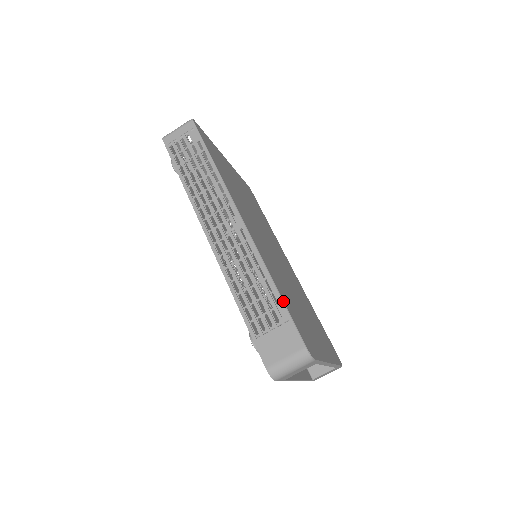
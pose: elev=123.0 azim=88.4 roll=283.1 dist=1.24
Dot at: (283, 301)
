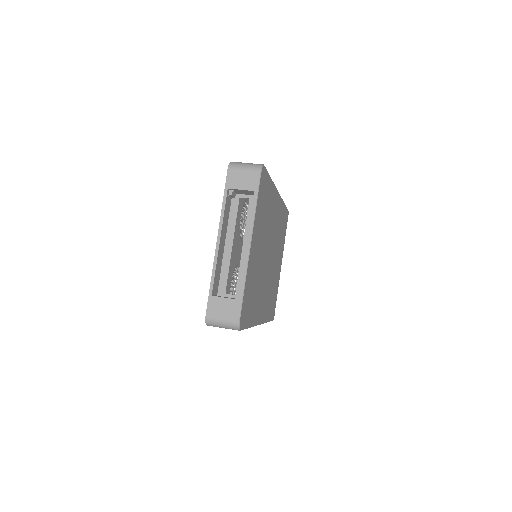
Dot at: occluded
